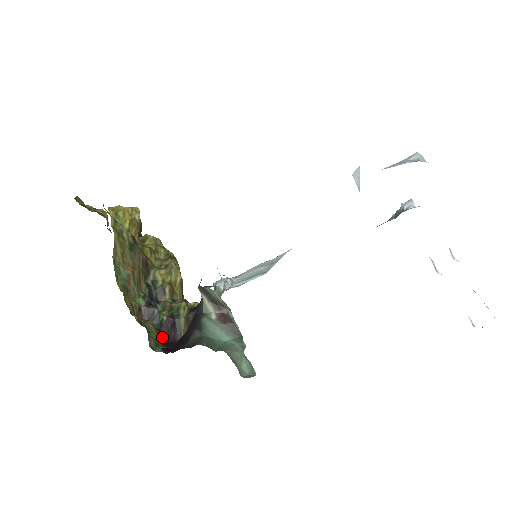
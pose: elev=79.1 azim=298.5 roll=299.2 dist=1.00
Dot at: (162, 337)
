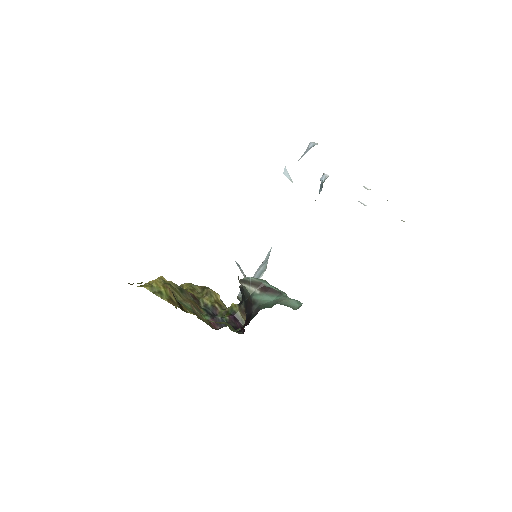
Dot at: occluded
